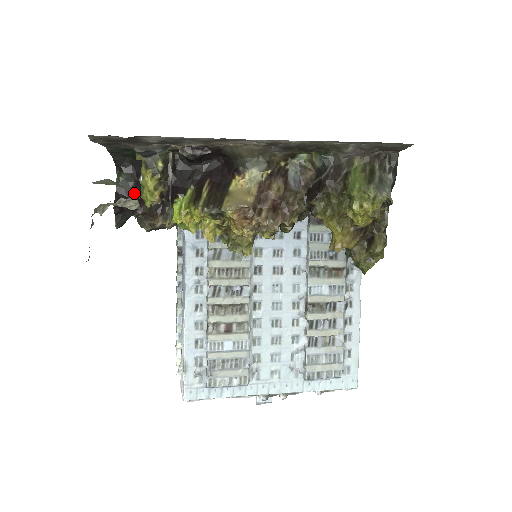
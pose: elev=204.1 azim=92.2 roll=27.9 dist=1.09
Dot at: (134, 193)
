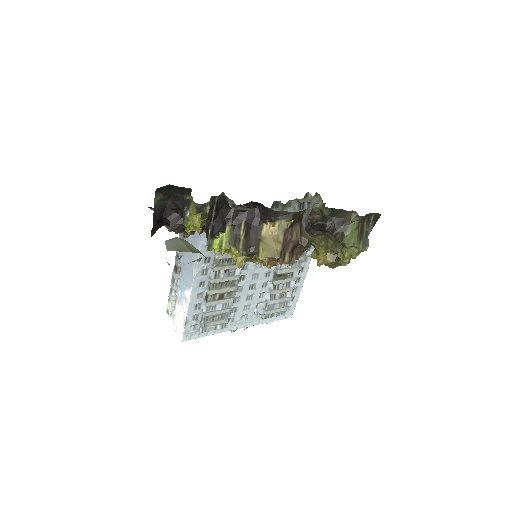
Dot at: (169, 211)
